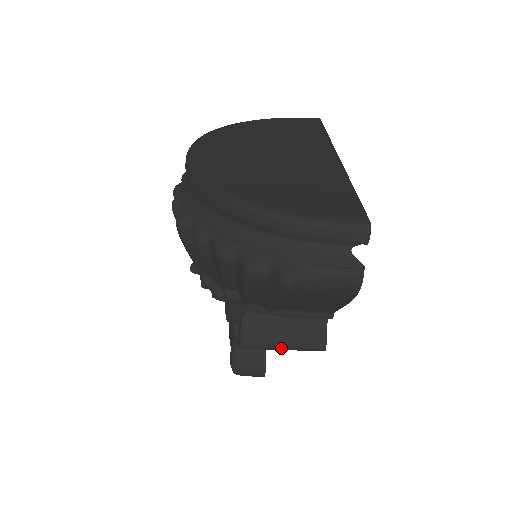
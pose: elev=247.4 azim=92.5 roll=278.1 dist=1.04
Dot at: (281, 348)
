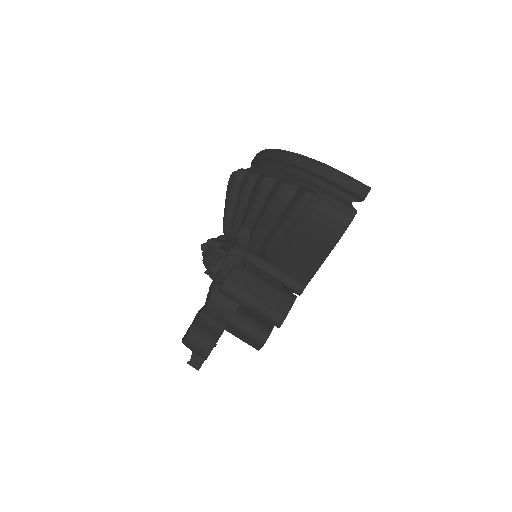
Dot at: (251, 303)
